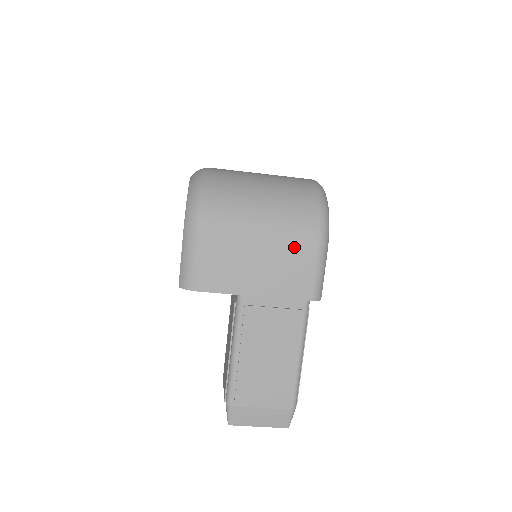
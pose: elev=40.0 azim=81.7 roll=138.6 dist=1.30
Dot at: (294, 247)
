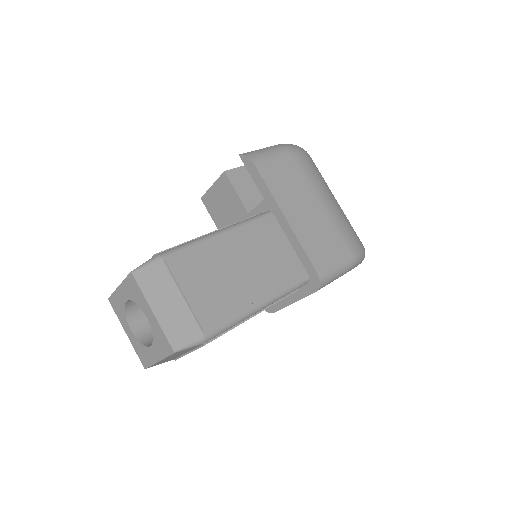
Dot at: (339, 233)
